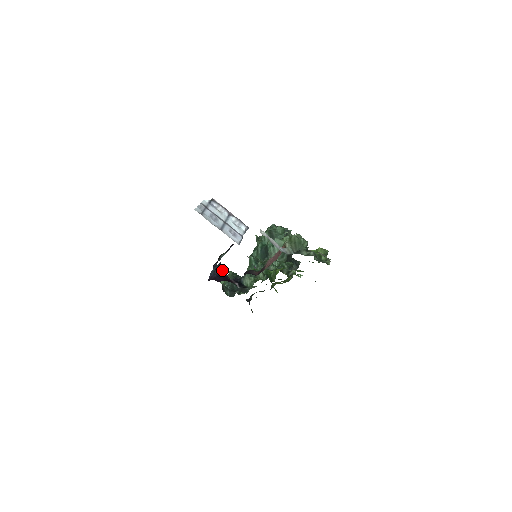
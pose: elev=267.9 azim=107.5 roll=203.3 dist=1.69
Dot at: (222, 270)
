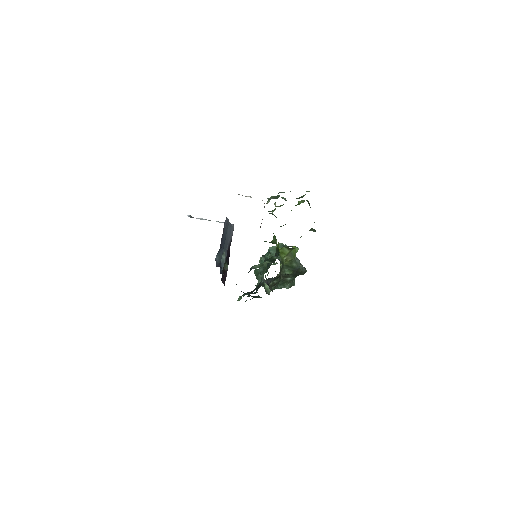
Dot at: occluded
